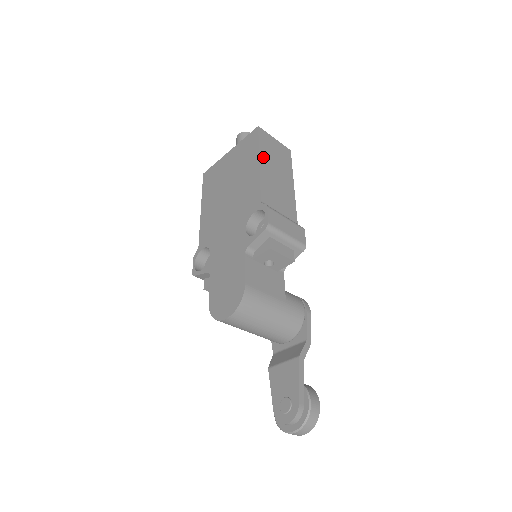
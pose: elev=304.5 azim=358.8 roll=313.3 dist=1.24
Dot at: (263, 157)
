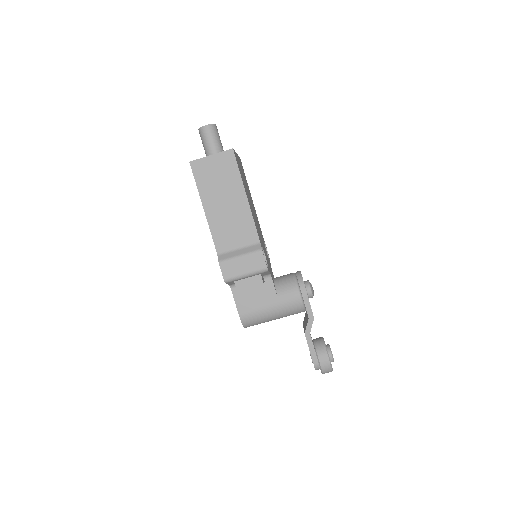
Dot at: (205, 198)
